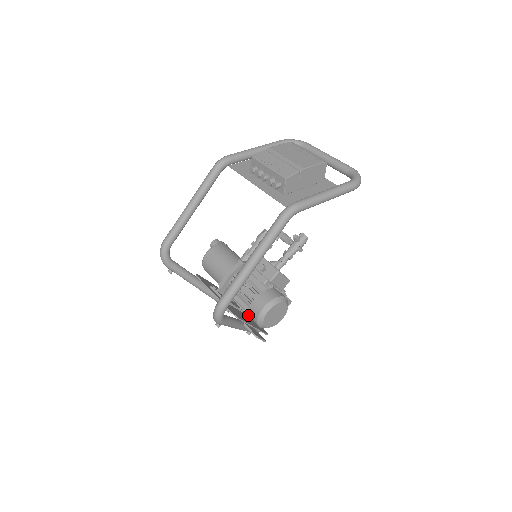
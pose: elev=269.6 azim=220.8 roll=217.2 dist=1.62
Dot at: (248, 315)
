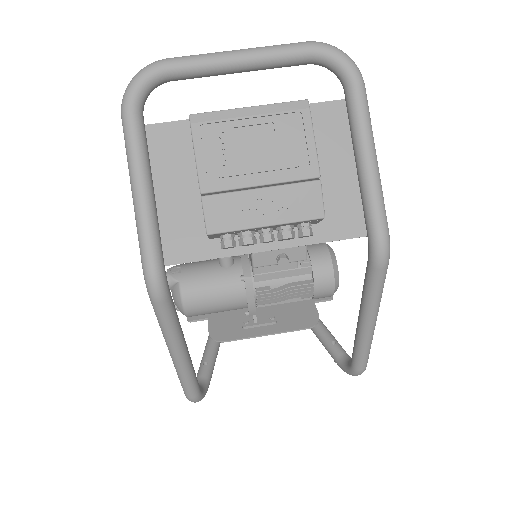
Dot at: occluded
